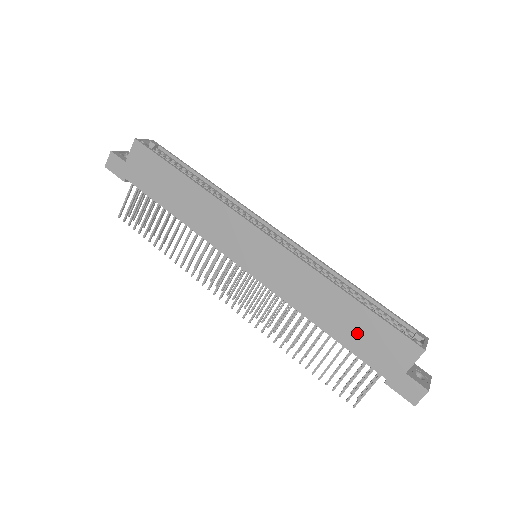
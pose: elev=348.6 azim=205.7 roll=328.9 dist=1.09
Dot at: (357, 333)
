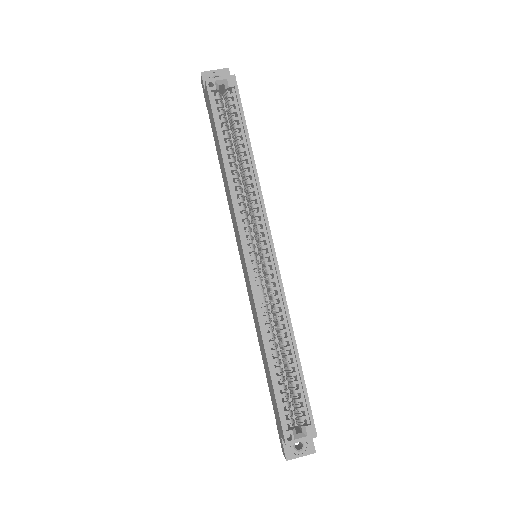
Dot at: (269, 382)
